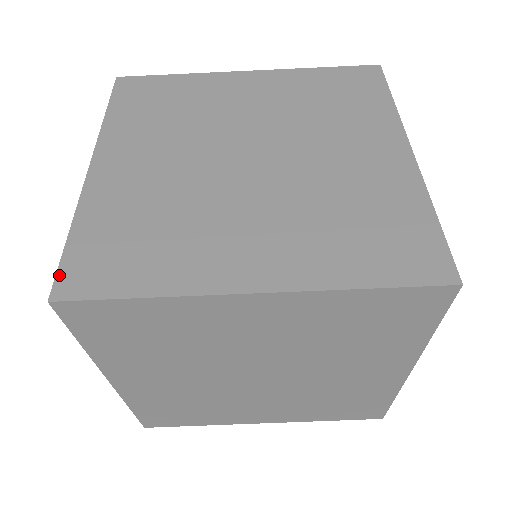
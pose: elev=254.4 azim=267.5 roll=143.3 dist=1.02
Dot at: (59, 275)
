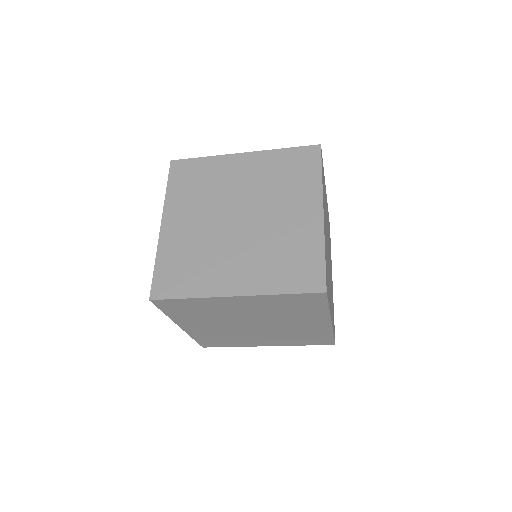
Dot at: (201, 345)
